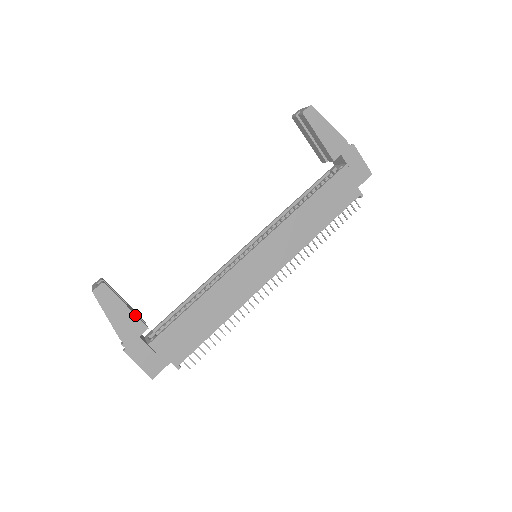
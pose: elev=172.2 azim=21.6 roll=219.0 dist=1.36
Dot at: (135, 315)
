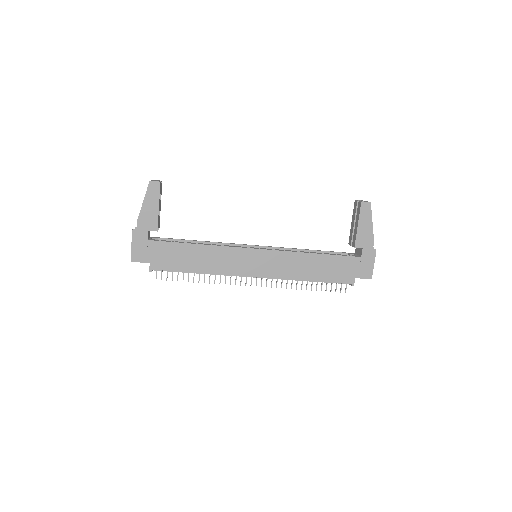
Dot at: (158, 217)
